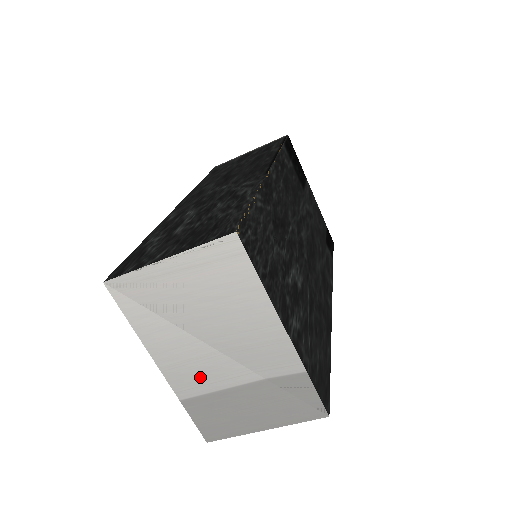
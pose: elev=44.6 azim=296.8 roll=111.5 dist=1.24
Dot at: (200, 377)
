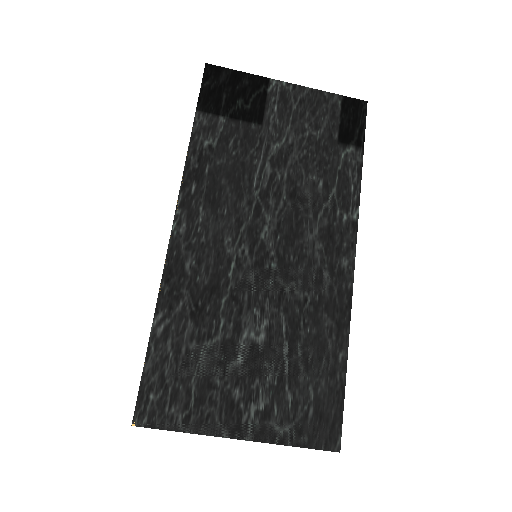
Dot at: occluded
